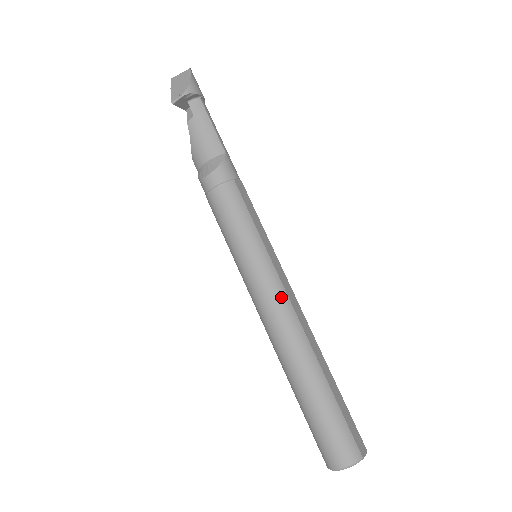
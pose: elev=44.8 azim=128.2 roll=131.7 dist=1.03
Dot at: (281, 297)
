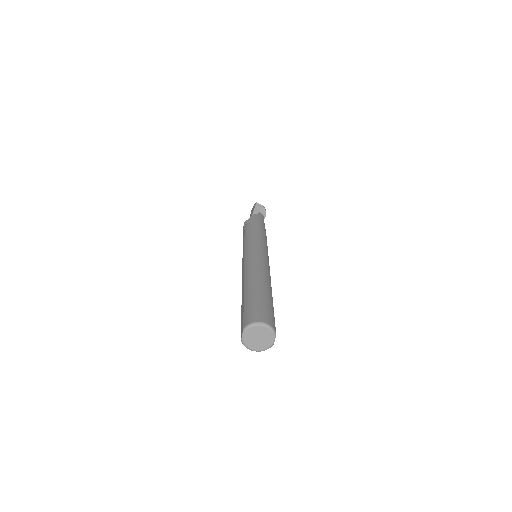
Dot at: (268, 263)
